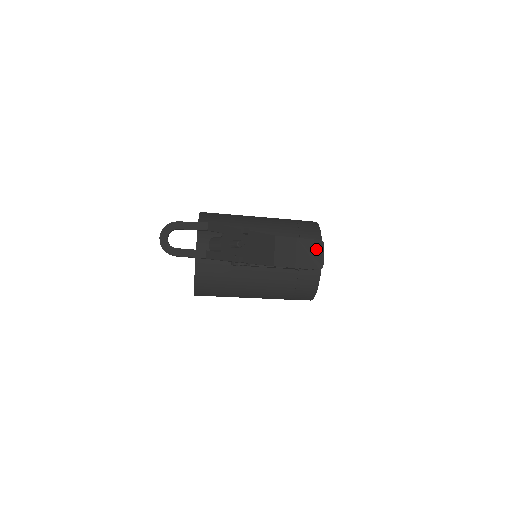
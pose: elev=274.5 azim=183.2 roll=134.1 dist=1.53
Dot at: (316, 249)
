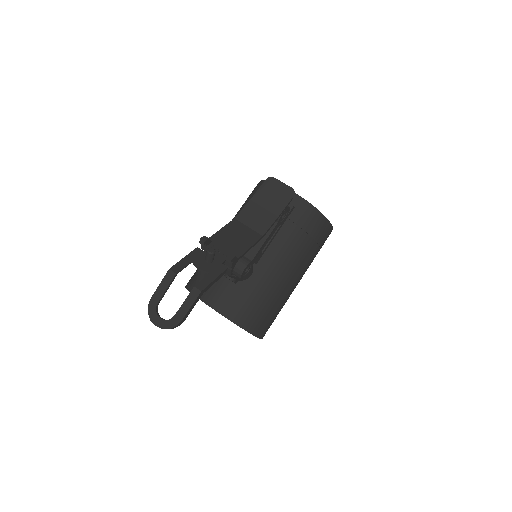
Dot at: (273, 187)
